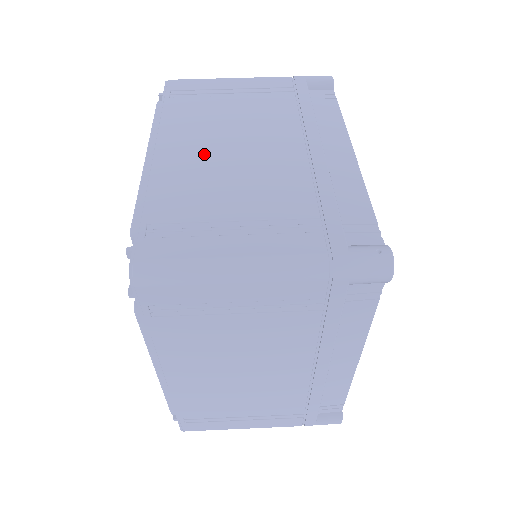
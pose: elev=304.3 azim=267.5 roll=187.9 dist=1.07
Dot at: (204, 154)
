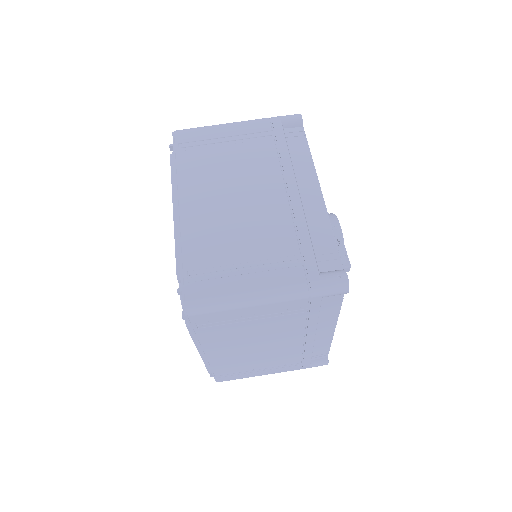
Dot at: (215, 206)
